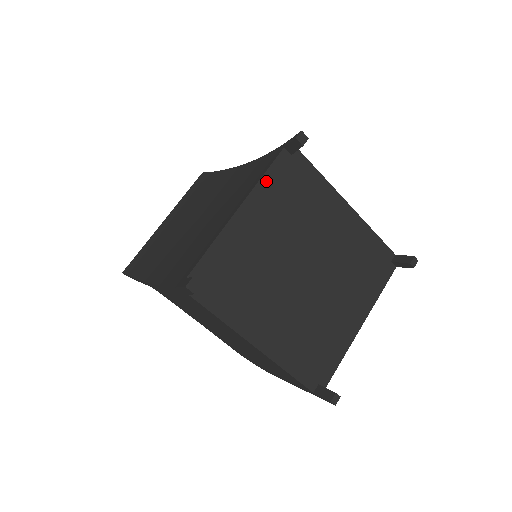
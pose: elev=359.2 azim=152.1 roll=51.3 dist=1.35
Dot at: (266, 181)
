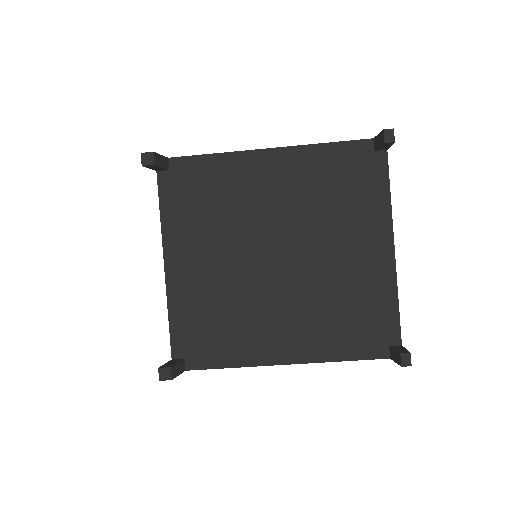
Dot at: (167, 217)
